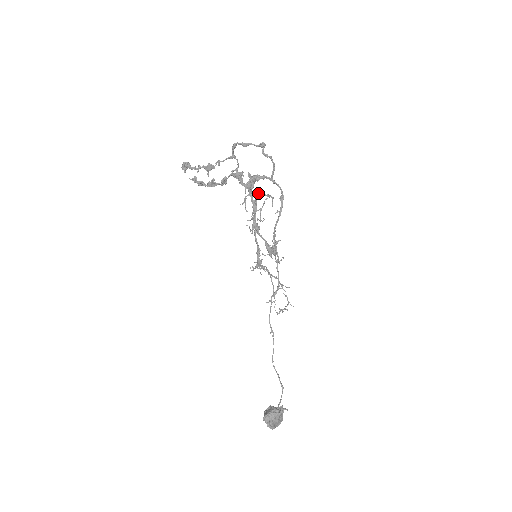
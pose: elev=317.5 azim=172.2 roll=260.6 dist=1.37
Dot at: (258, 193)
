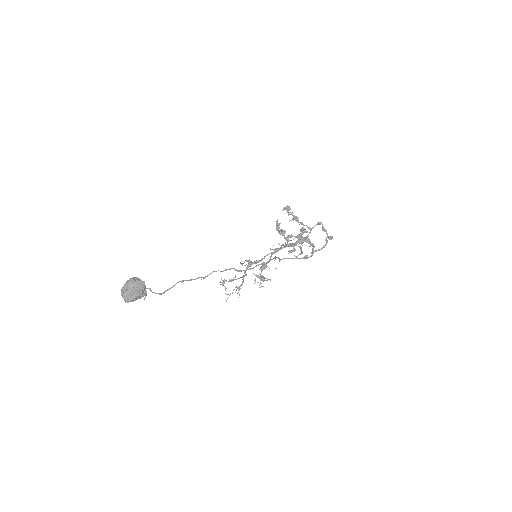
Dot at: (299, 246)
